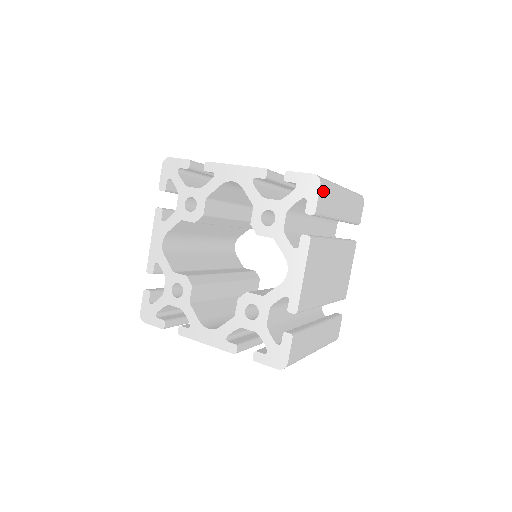
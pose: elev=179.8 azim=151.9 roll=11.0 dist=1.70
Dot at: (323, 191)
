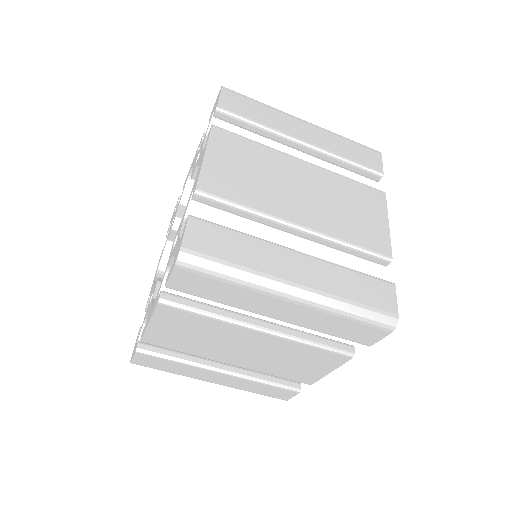
Dot at: (232, 96)
